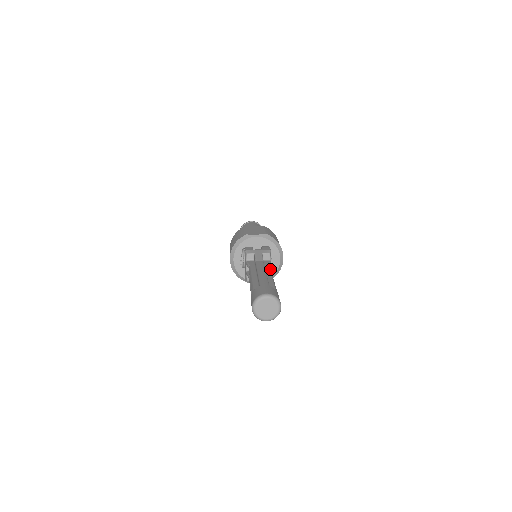
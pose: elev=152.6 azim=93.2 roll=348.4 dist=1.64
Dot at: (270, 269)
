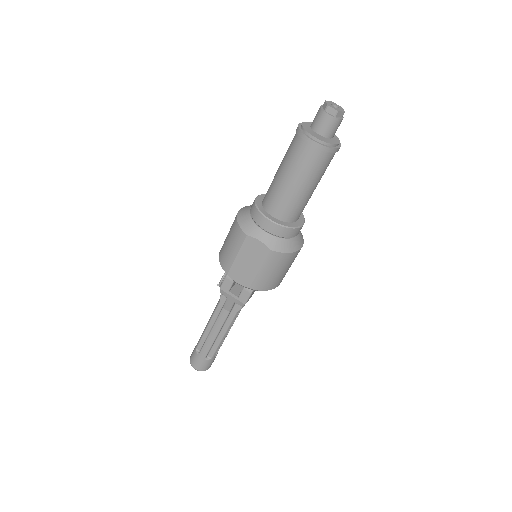
Dot at: (233, 321)
